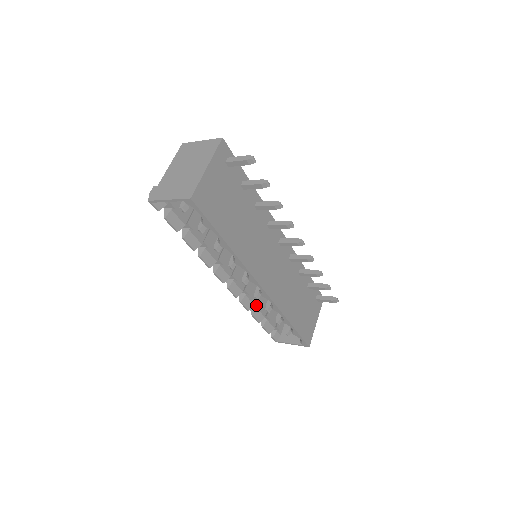
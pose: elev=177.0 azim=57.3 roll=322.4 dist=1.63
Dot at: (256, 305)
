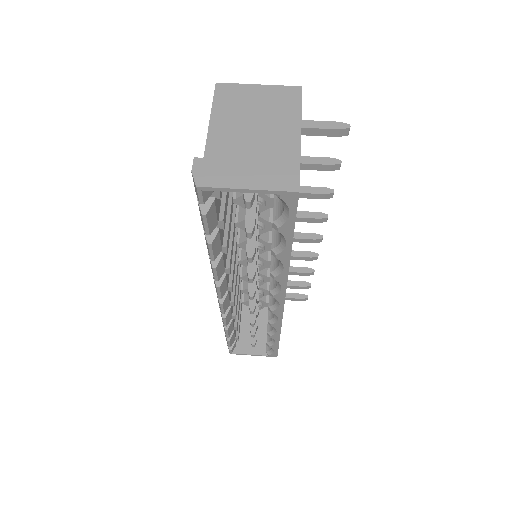
Dot at: (233, 317)
